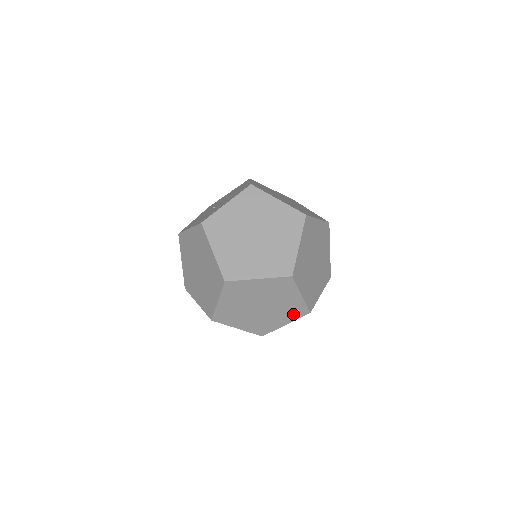
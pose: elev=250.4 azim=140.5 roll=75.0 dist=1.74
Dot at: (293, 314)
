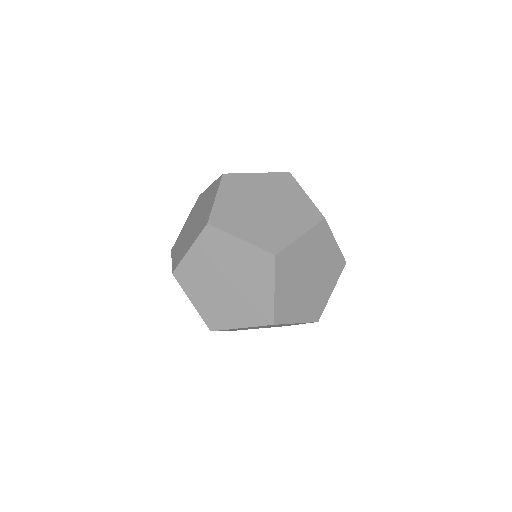
Dot at: (311, 312)
